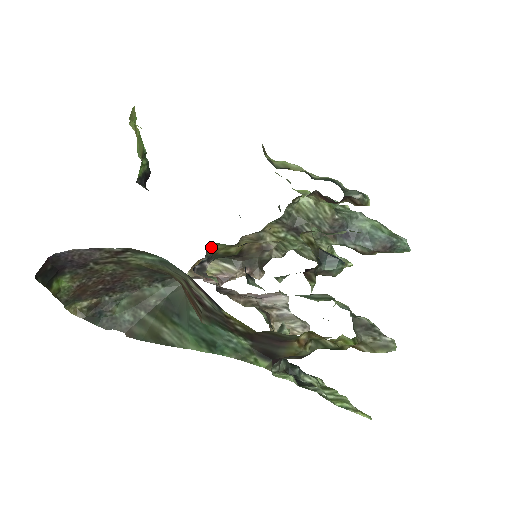
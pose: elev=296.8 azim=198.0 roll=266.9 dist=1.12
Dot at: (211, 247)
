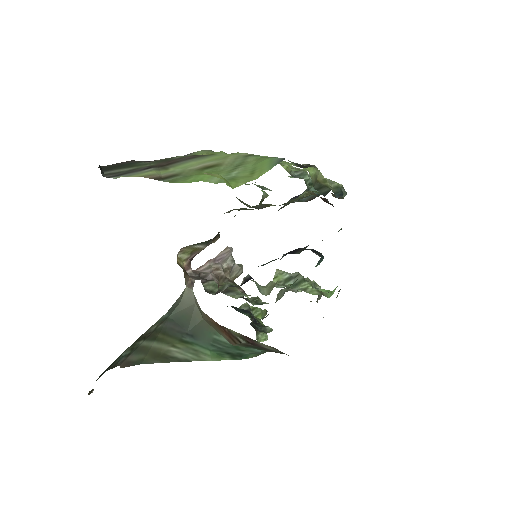
Dot at: occluded
